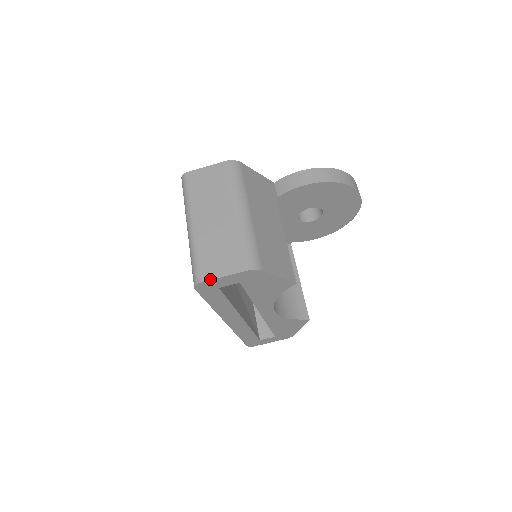
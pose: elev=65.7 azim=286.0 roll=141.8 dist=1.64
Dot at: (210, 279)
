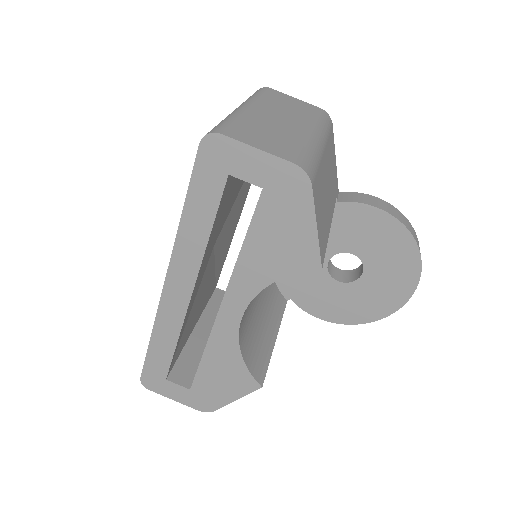
Dot at: (236, 139)
